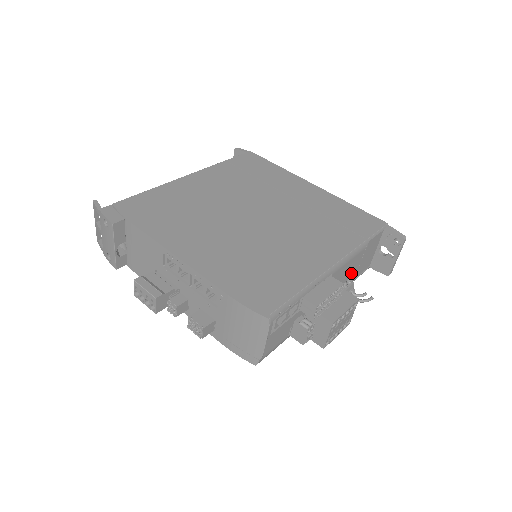
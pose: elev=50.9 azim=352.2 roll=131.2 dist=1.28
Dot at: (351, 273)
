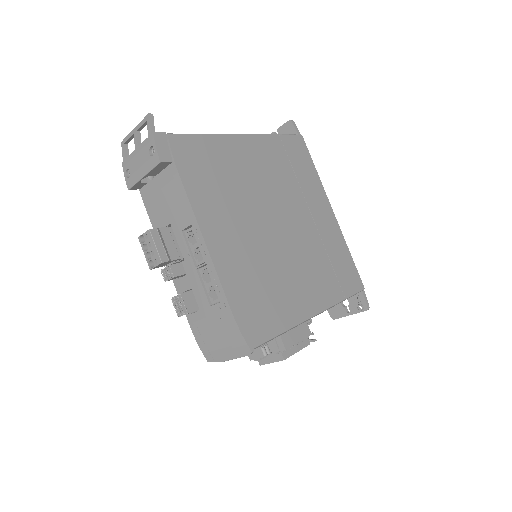
Dot at: occluded
